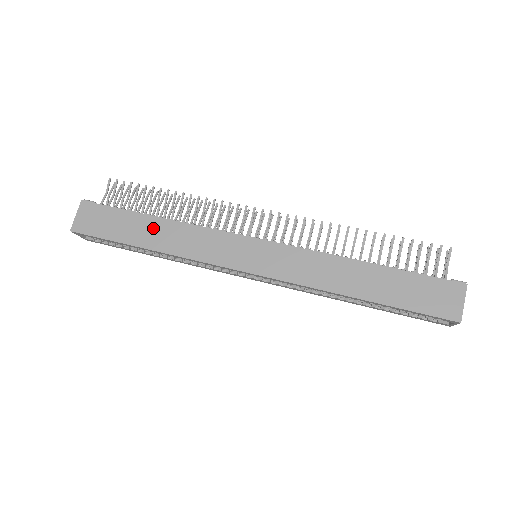
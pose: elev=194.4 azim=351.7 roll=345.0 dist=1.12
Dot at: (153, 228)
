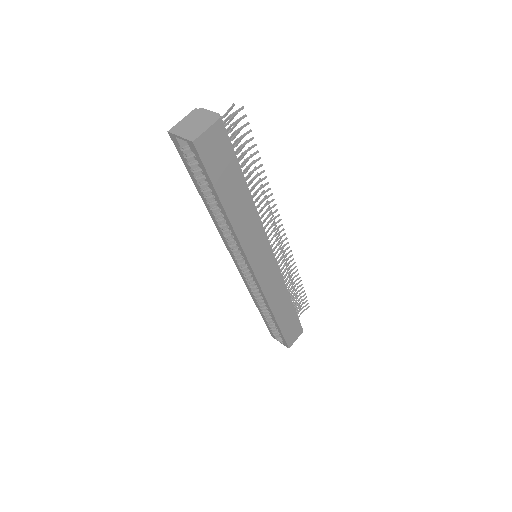
Dot at: (241, 198)
